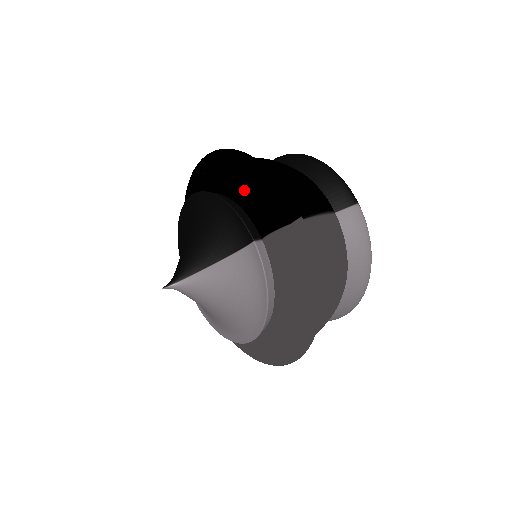
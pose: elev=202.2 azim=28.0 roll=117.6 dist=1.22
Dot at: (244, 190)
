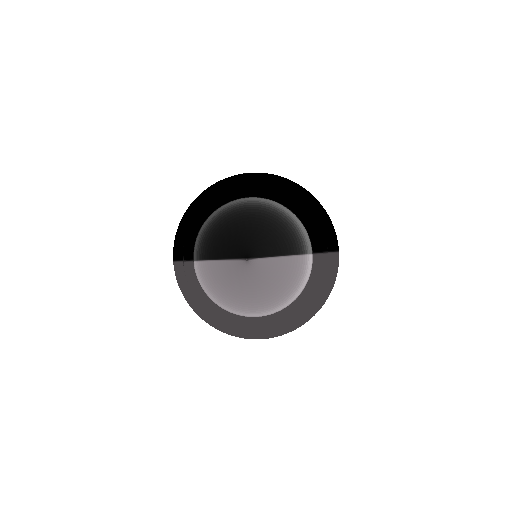
Dot at: (310, 218)
